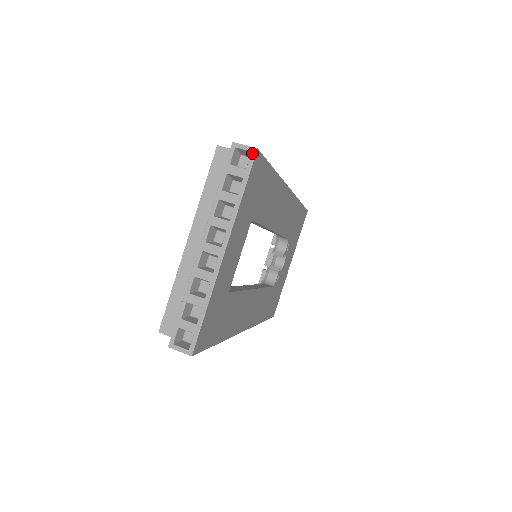
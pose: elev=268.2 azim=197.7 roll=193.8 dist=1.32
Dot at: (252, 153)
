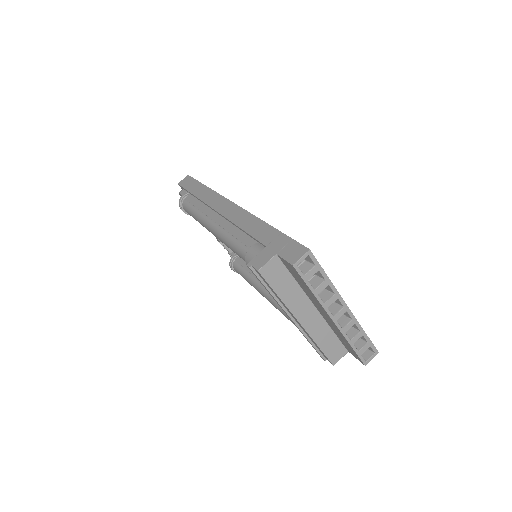
Dot at: (310, 255)
